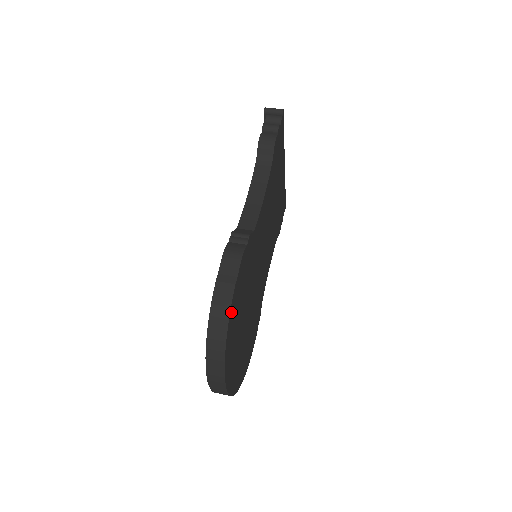
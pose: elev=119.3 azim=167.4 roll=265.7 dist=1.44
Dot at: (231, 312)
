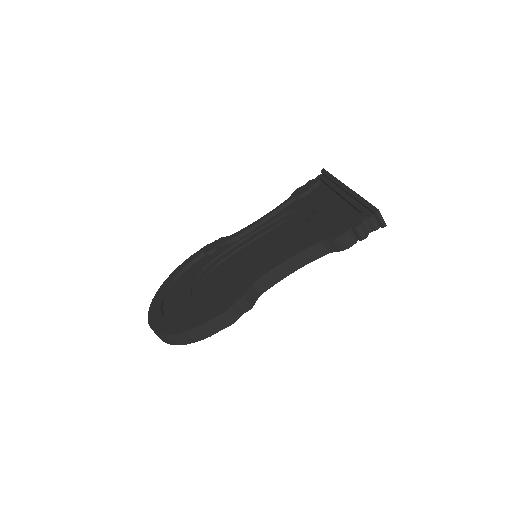
Dot at: occluded
